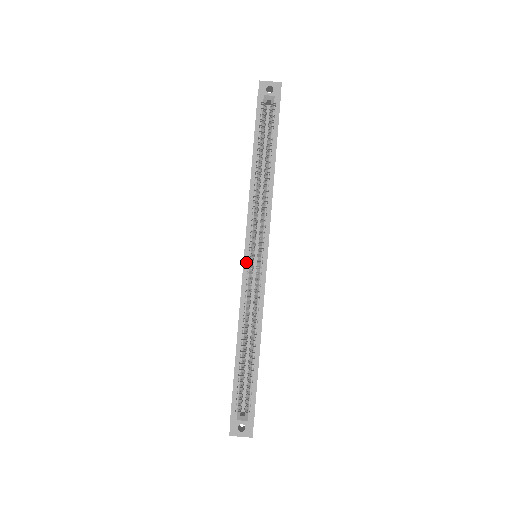
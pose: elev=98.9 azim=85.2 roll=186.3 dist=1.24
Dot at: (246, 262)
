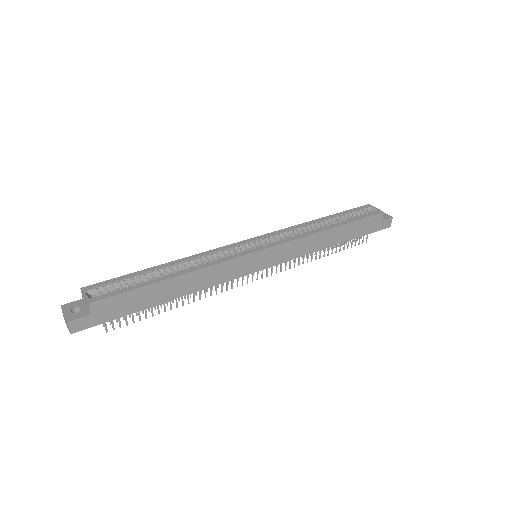
Dot at: (245, 242)
